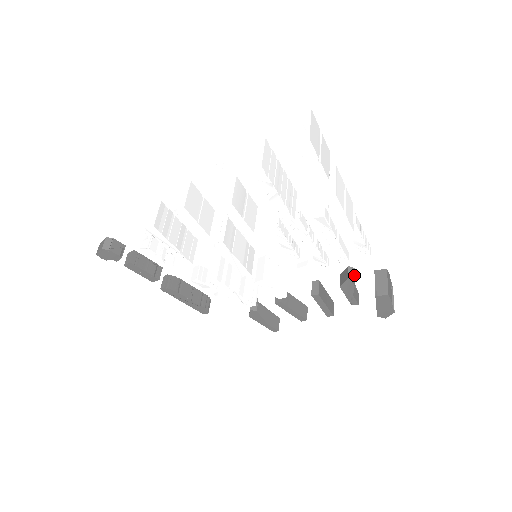
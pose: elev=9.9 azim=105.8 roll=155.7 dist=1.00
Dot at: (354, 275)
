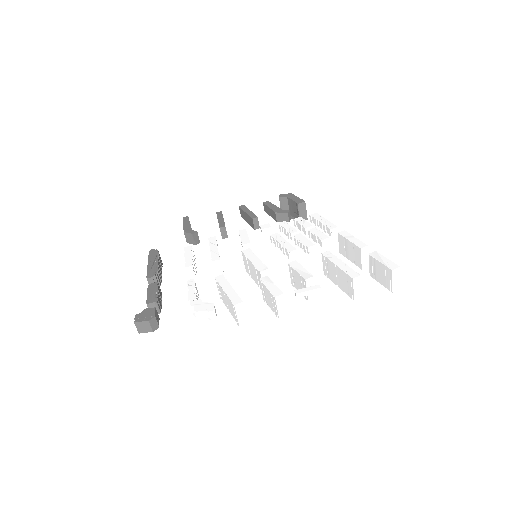
Dot at: (290, 216)
